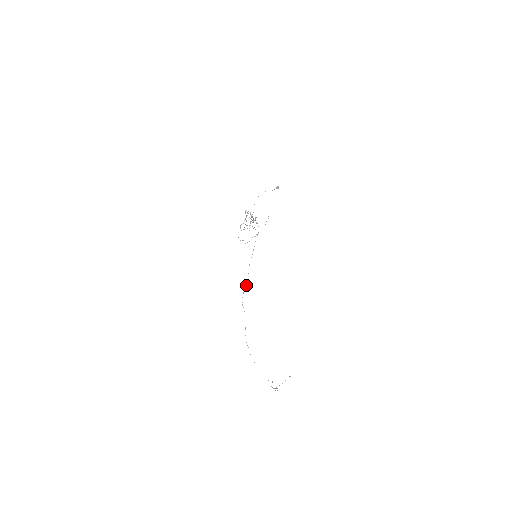
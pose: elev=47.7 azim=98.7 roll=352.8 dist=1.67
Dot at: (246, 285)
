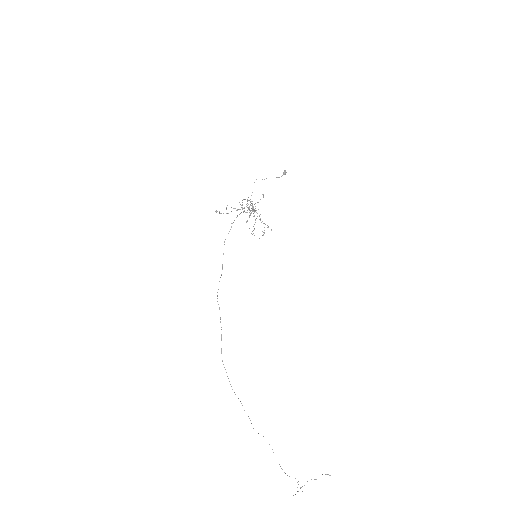
Dot at: occluded
